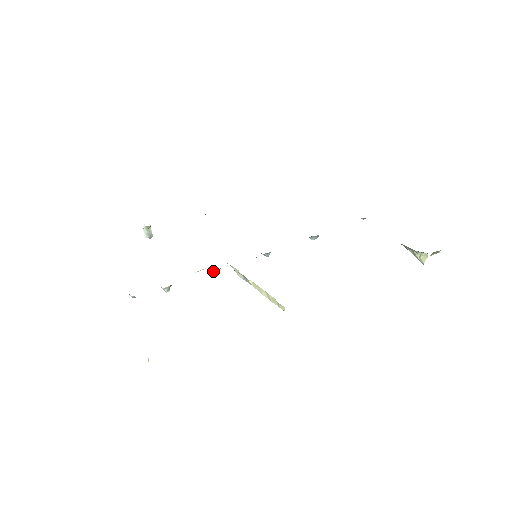
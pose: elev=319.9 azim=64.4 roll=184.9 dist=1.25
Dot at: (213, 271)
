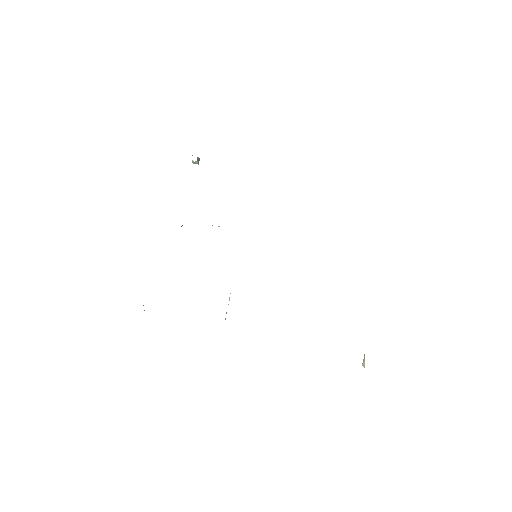
Dot at: occluded
